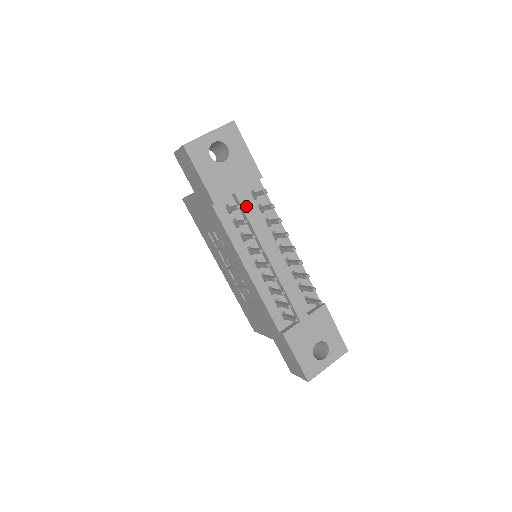
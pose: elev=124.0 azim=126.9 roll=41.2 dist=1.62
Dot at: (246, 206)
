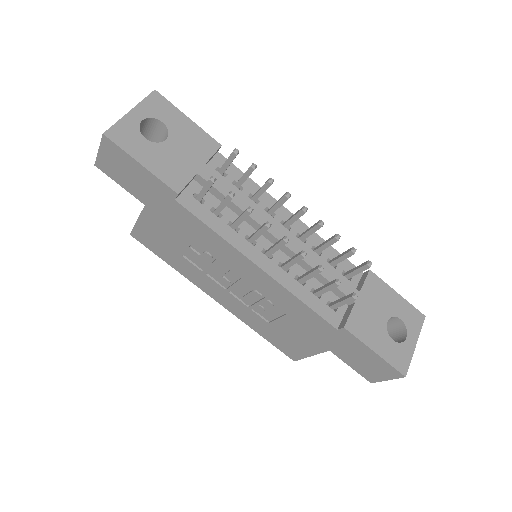
Dot at: (219, 185)
